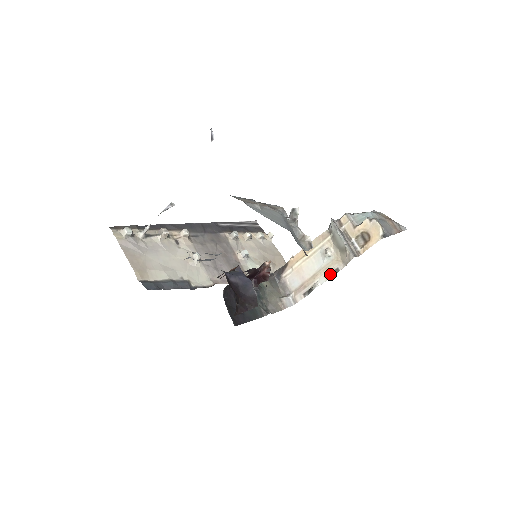
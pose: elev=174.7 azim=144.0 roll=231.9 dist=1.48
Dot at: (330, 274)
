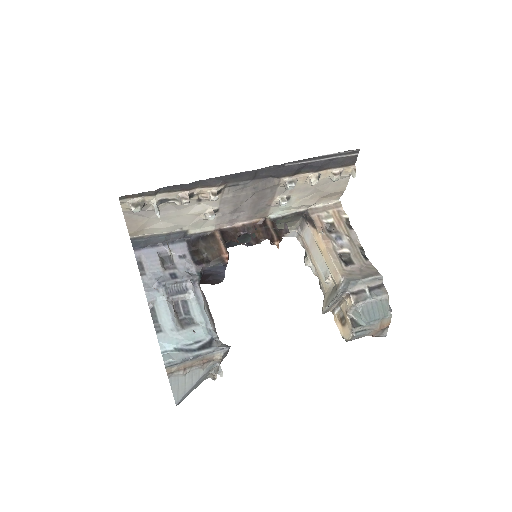
Dot at: (318, 278)
